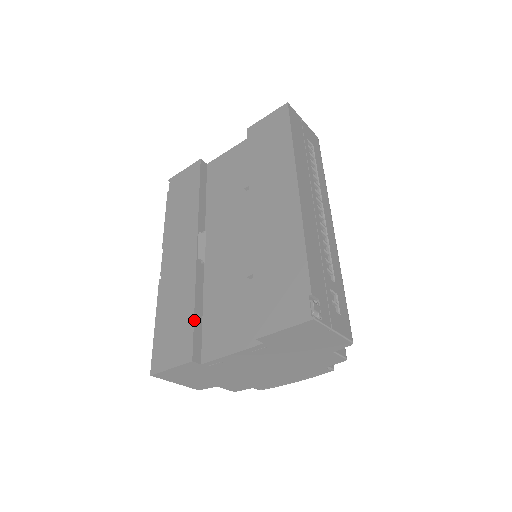
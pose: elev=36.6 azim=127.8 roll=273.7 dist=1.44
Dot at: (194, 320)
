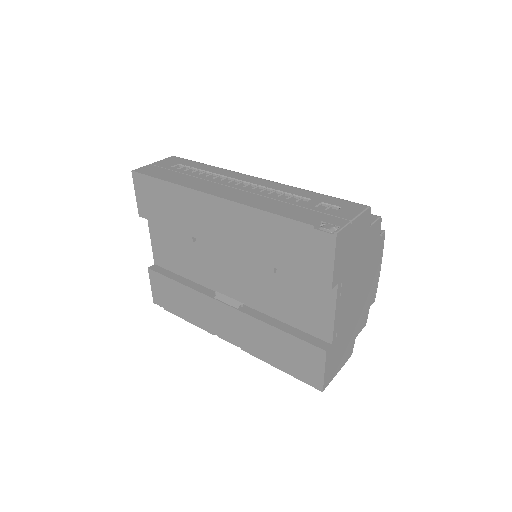
Dot at: (291, 335)
